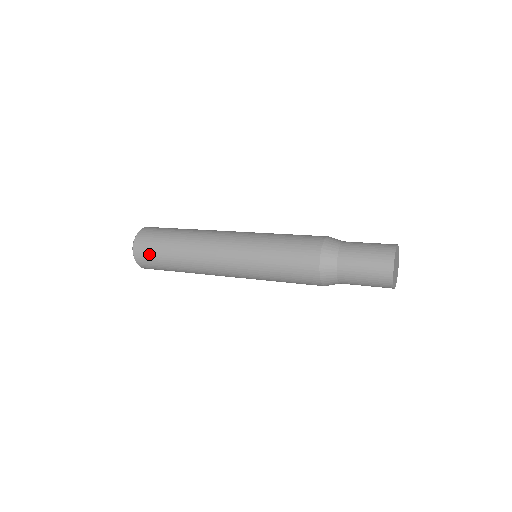
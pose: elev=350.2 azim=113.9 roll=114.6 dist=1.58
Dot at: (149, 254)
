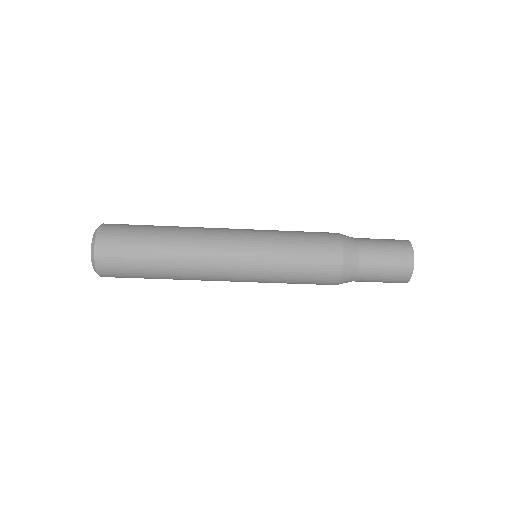
Dot at: (120, 251)
